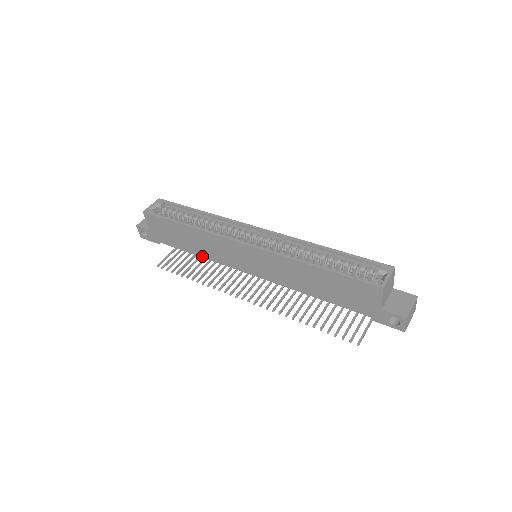
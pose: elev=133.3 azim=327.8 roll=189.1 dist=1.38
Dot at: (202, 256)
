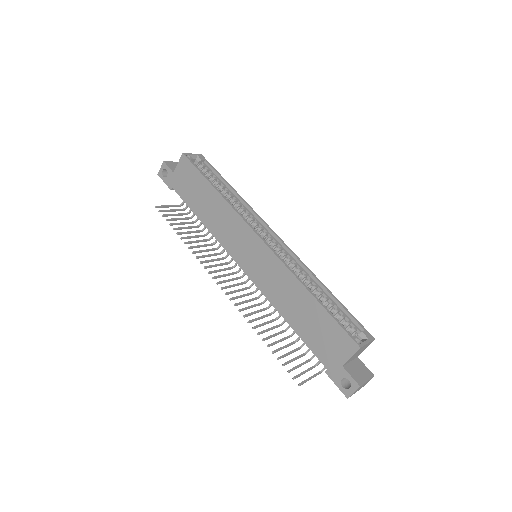
Dot at: (206, 225)
